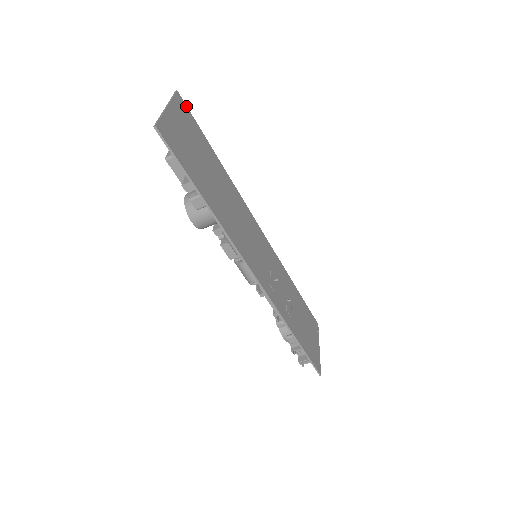
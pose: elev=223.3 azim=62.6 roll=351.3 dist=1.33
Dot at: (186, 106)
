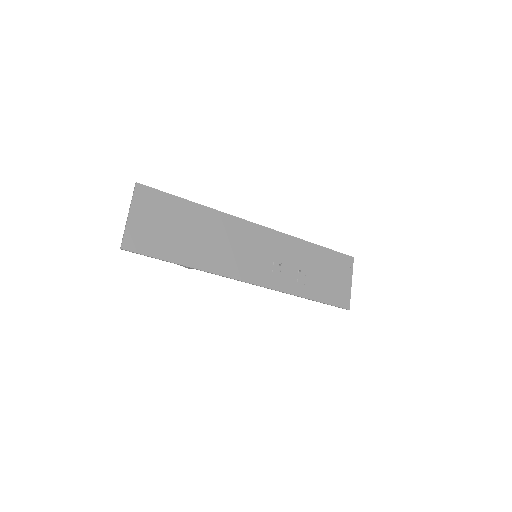
Dot at: (149, 187)
